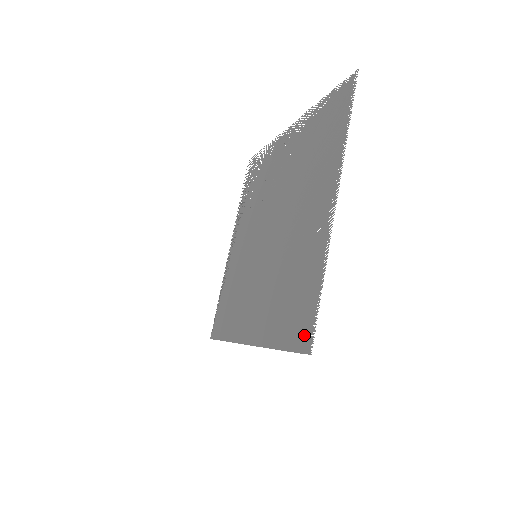
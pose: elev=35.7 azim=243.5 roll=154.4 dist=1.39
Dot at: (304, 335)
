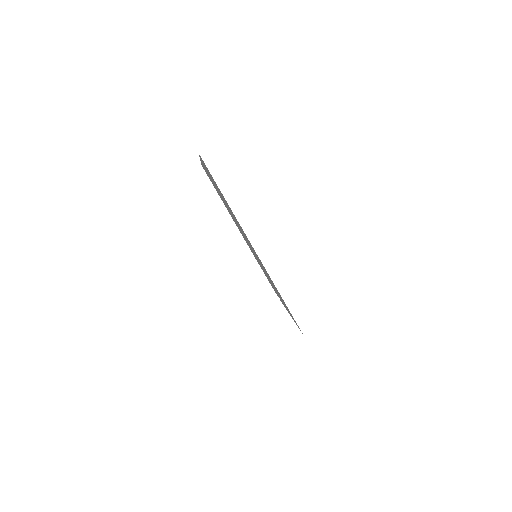
Dot at: occluded
